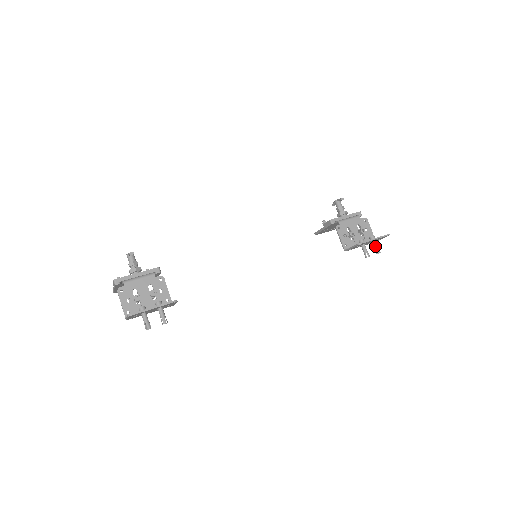
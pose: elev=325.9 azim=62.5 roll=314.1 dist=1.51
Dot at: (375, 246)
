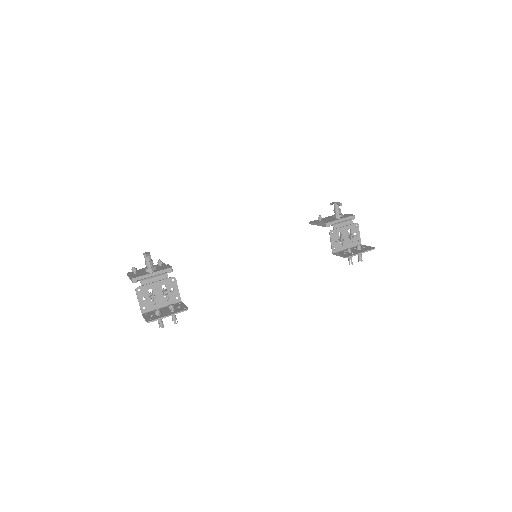
Dot at: (359, 255)
